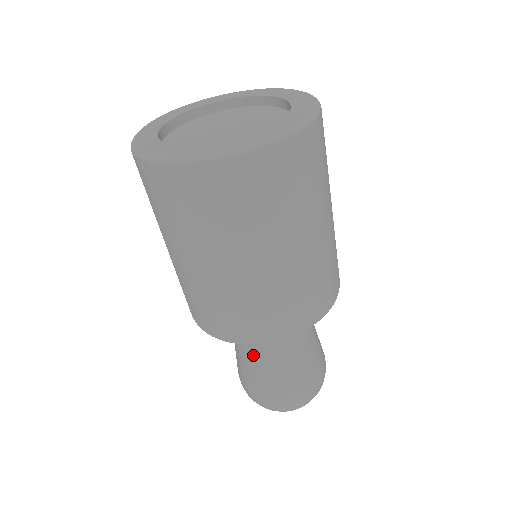
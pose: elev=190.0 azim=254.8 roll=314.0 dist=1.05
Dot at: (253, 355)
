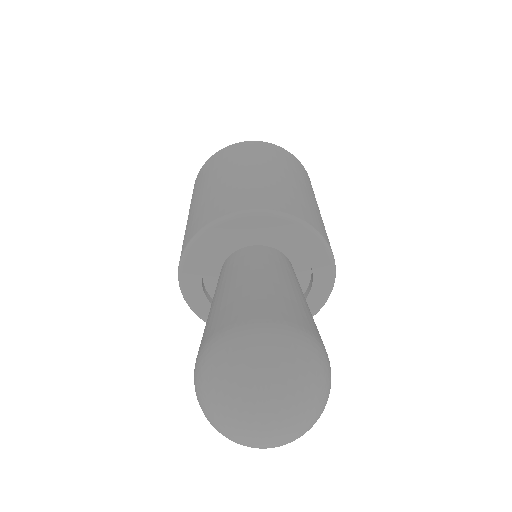
Dot at: (229, 285)
